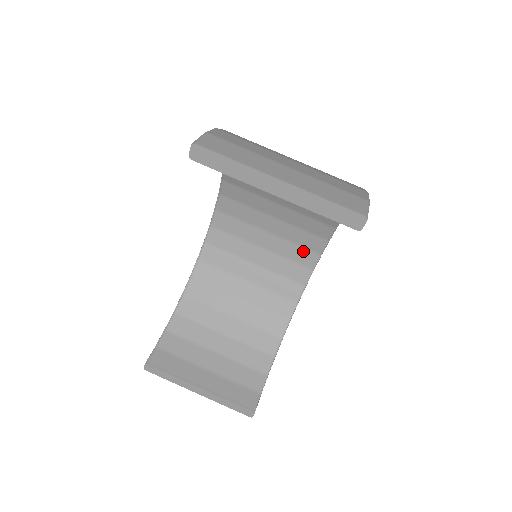
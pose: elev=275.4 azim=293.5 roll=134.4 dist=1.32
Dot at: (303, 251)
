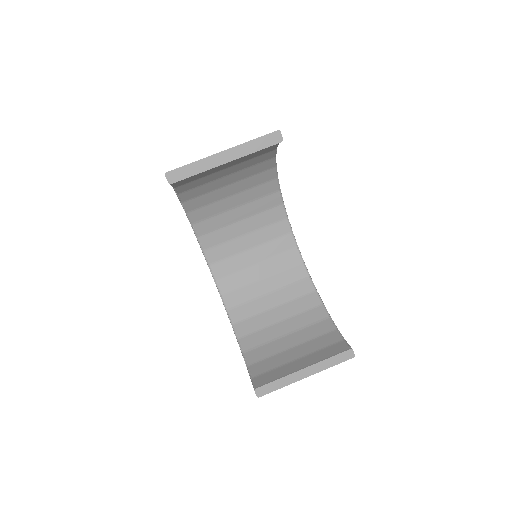
Dot at: (281, 240)
